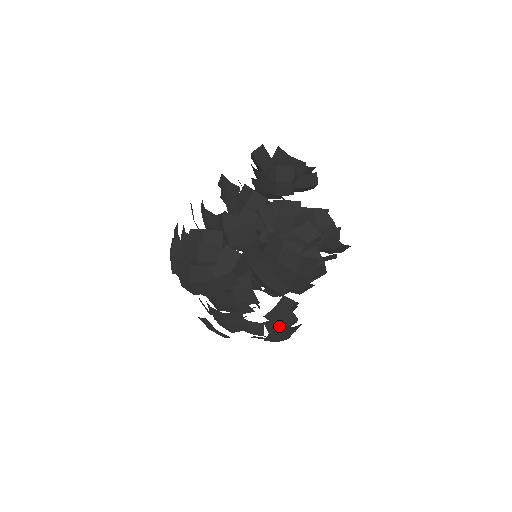
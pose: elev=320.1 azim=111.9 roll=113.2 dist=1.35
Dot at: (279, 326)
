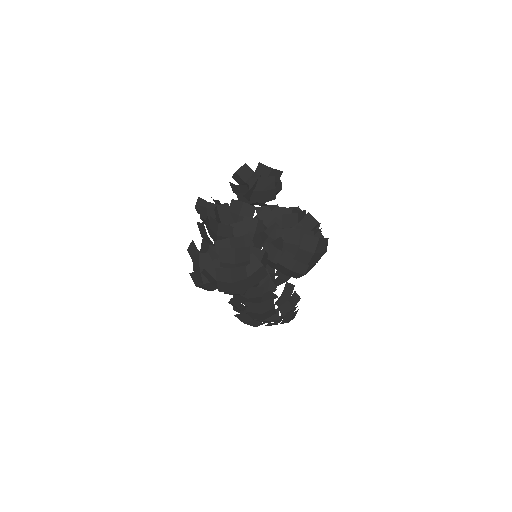
Dot at: (289, 308)
